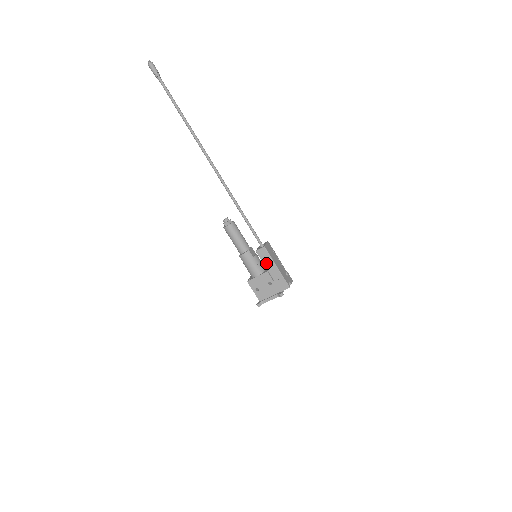
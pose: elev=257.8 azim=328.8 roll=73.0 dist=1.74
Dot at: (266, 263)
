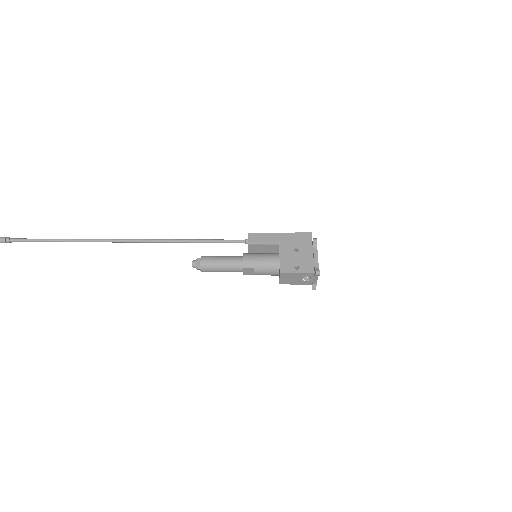
Dot at: (268, 241)
